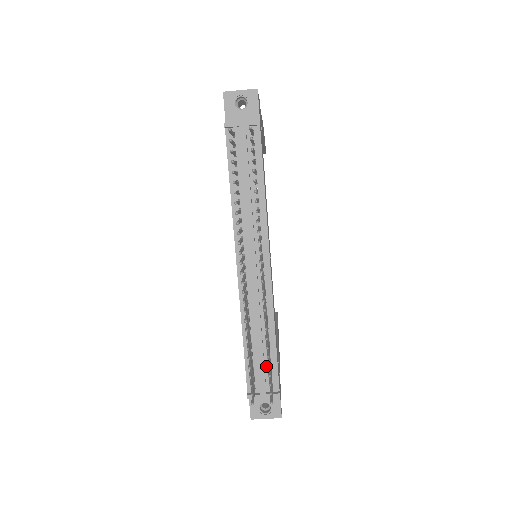
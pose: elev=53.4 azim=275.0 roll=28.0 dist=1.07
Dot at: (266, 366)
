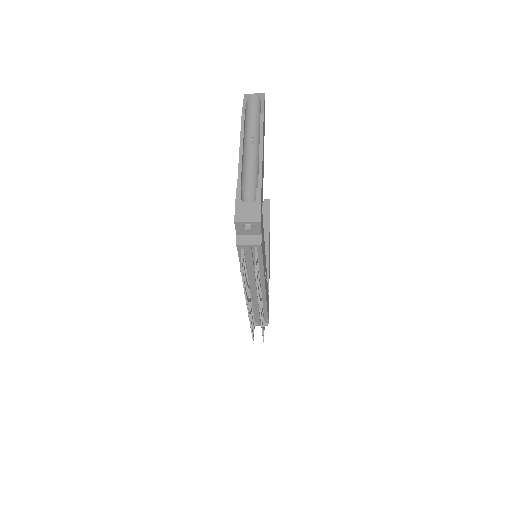
Dot at: occluded
